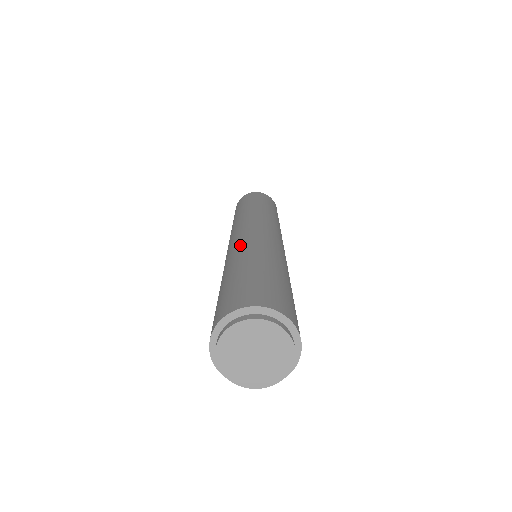
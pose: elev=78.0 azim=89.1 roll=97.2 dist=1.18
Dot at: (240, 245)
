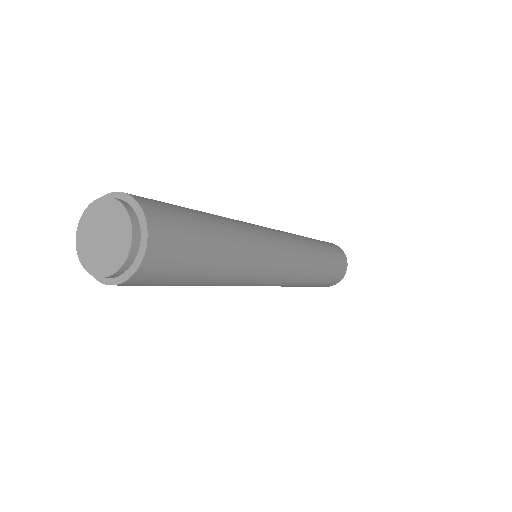
Dot at: (241, 221)
